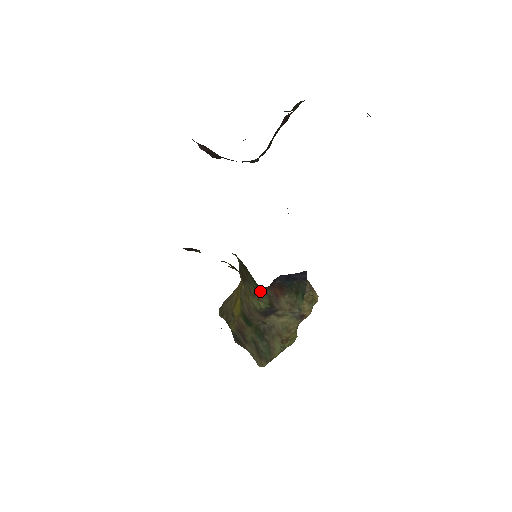
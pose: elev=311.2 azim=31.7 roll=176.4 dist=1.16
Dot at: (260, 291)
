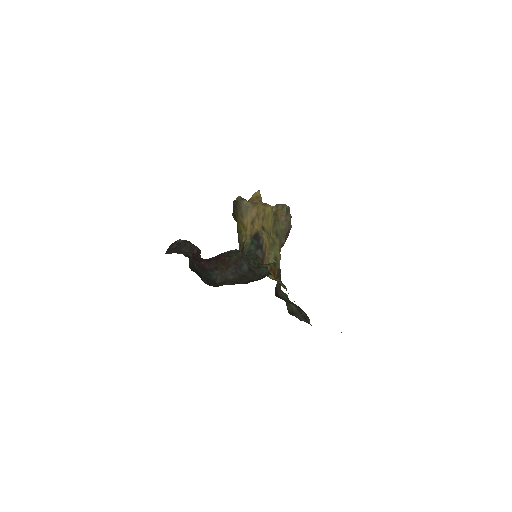
Dot at: occluded
